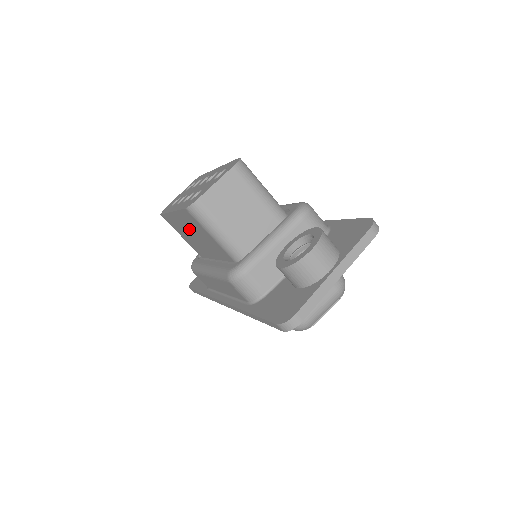
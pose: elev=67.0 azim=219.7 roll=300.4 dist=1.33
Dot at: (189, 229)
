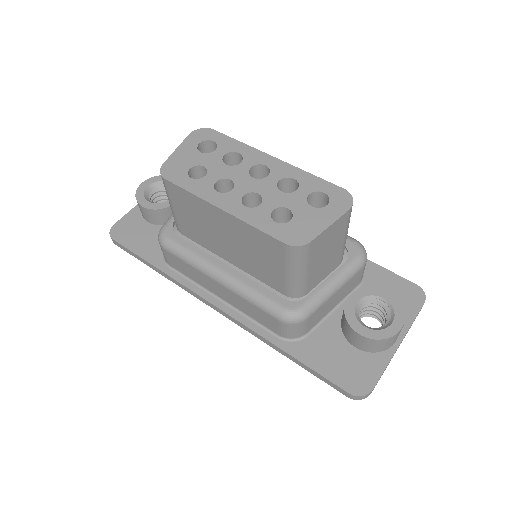
Dot at: (230, 233)
